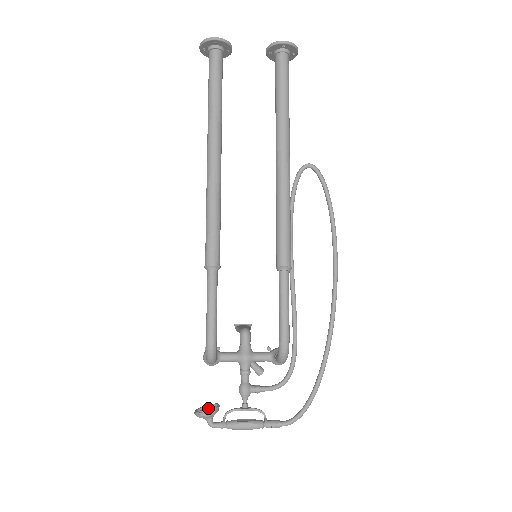
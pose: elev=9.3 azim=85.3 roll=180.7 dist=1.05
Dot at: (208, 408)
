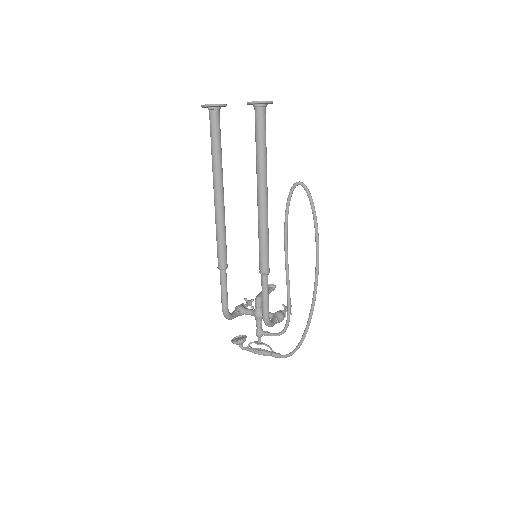
Dot at: (241, 338)
